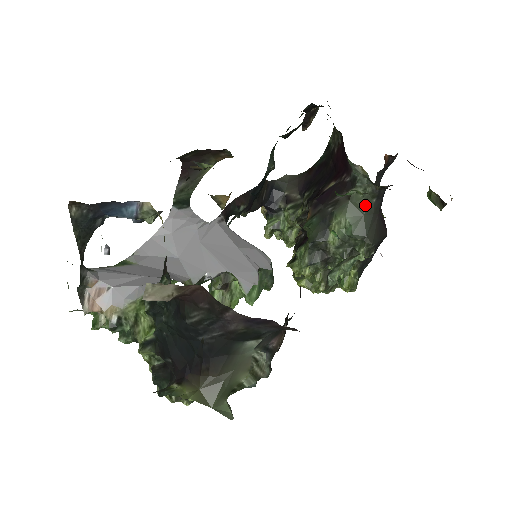
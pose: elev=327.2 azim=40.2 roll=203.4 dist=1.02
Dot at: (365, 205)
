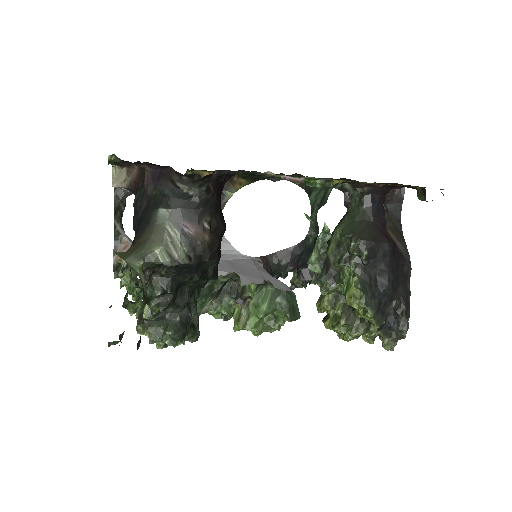
Dot at: (356, 213)
